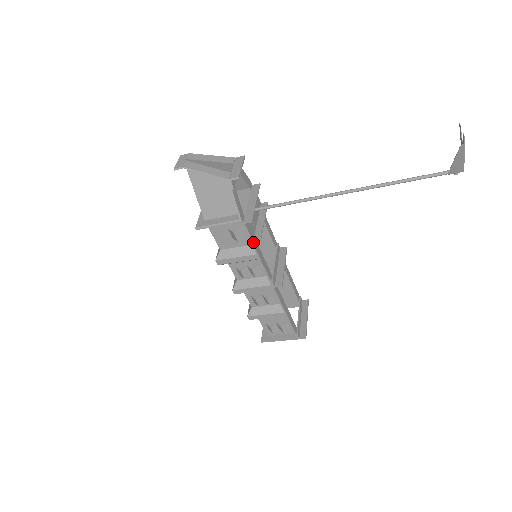
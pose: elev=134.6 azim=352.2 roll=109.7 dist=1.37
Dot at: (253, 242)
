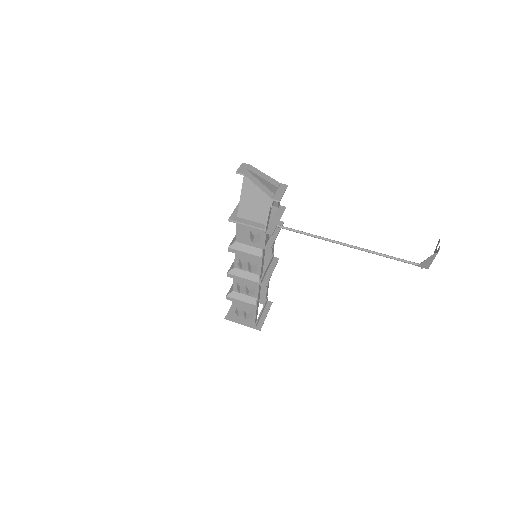
Dot at: (264, 248)
